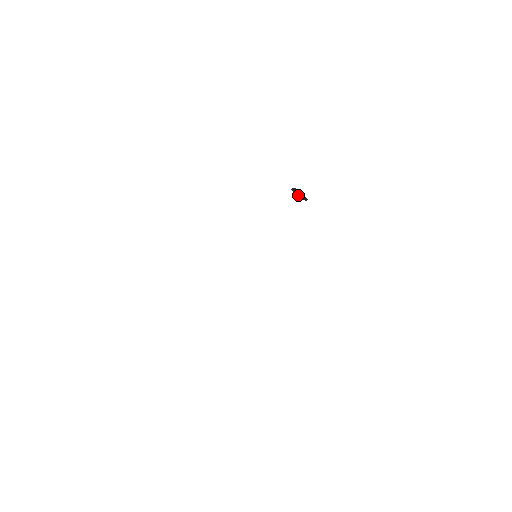
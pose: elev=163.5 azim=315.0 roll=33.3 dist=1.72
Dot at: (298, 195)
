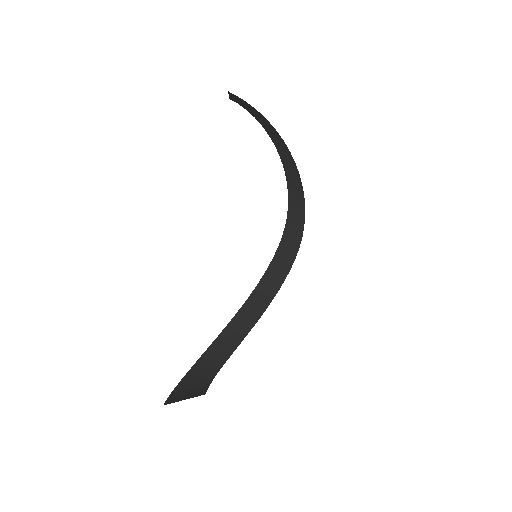
Dot at: (230, 95)
